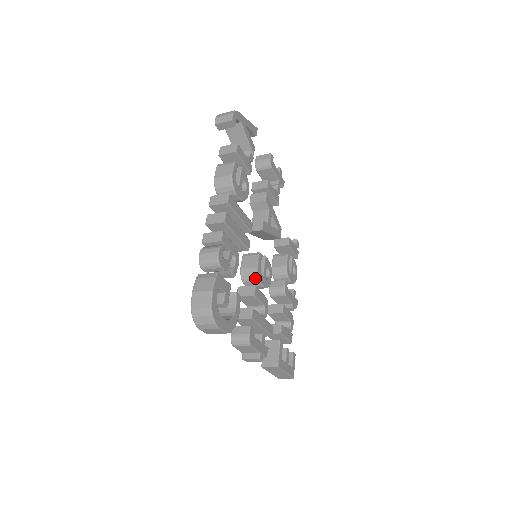
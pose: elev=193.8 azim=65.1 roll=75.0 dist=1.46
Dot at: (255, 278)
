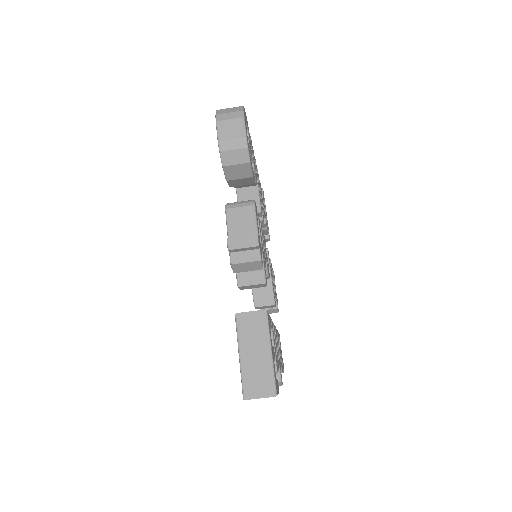
Dot at: occluded
